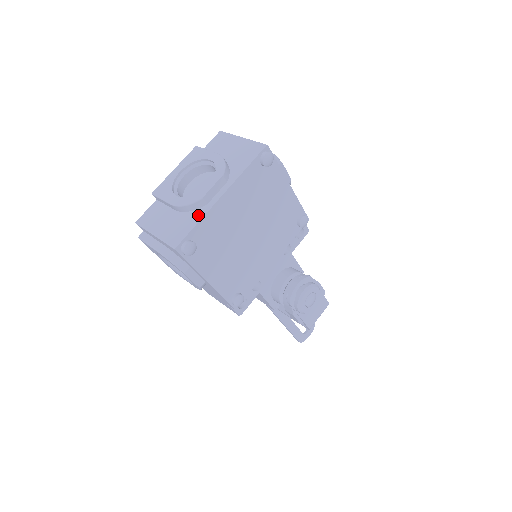
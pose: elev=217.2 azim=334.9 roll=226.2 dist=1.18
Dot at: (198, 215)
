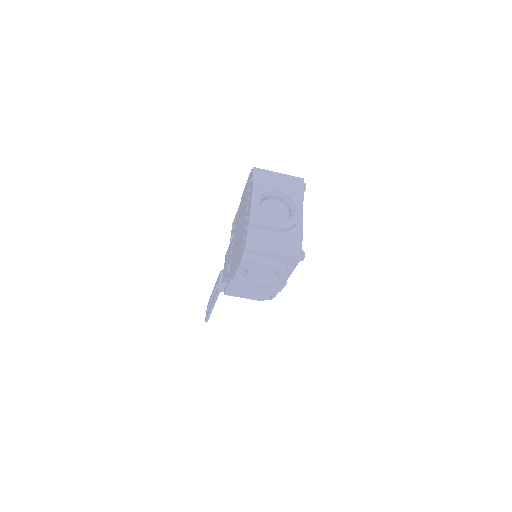
Dot at: (298, 232)
